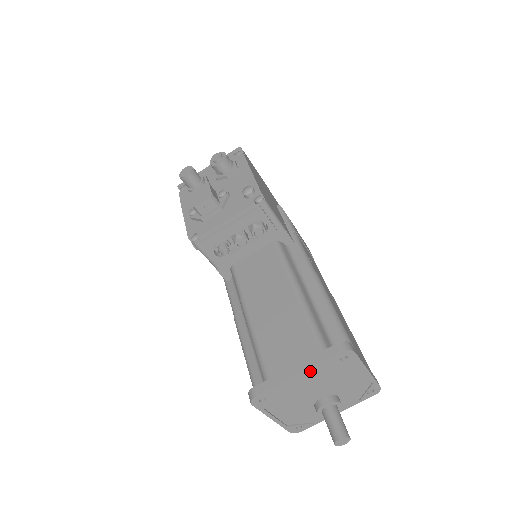
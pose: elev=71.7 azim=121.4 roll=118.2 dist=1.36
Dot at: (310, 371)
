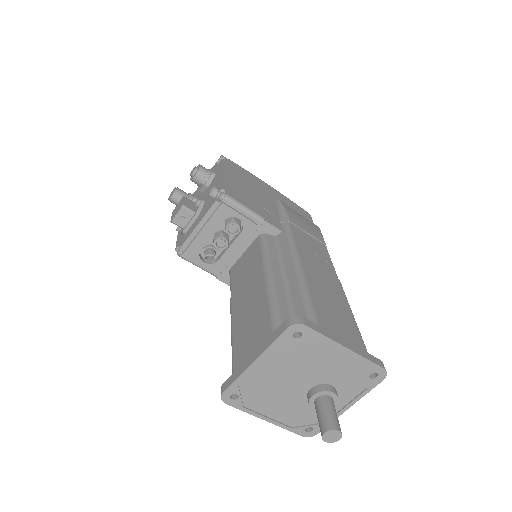
Dot at: (268, 356)
